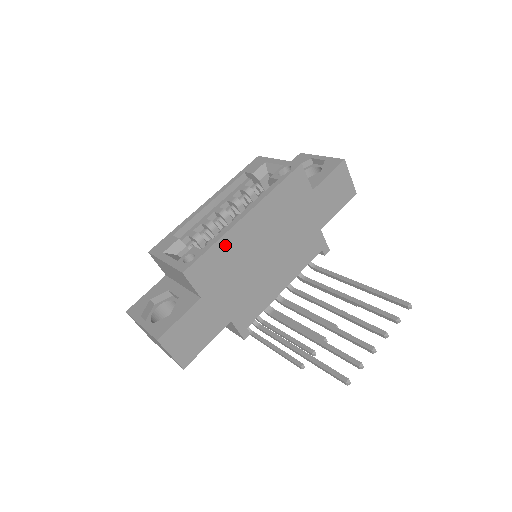
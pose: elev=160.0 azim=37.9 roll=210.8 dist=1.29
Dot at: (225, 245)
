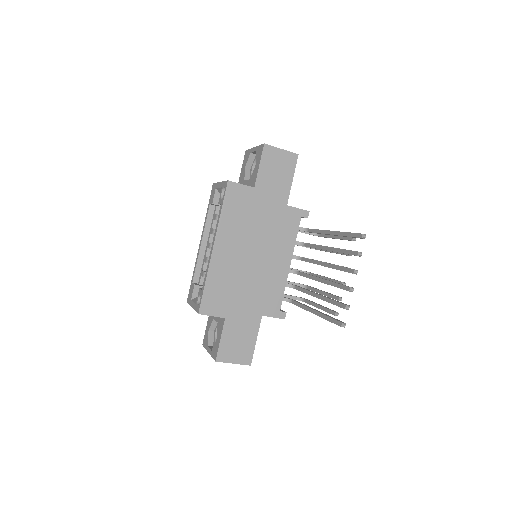
Dot at: (214, 276)
